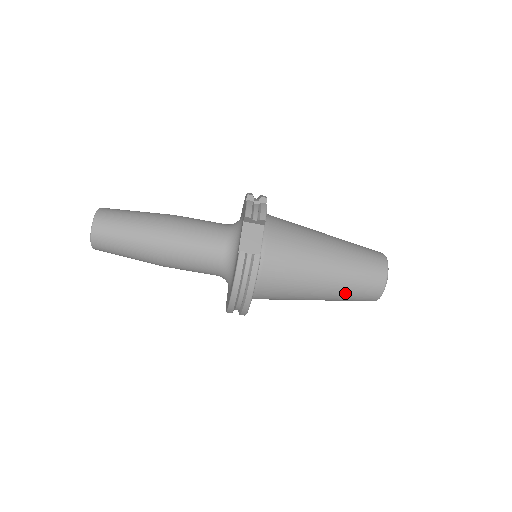
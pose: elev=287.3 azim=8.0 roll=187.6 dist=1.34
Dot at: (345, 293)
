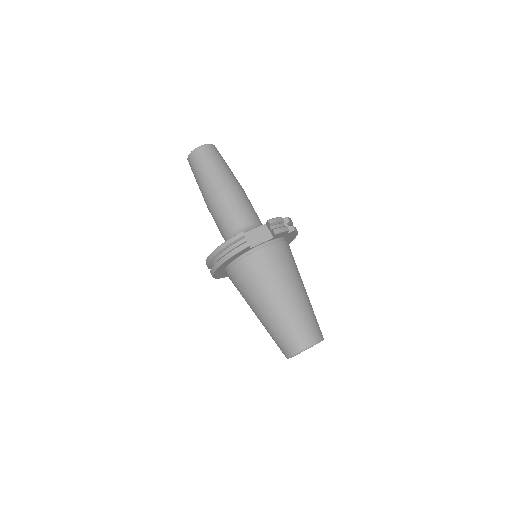
Dot at: (274, 328)
